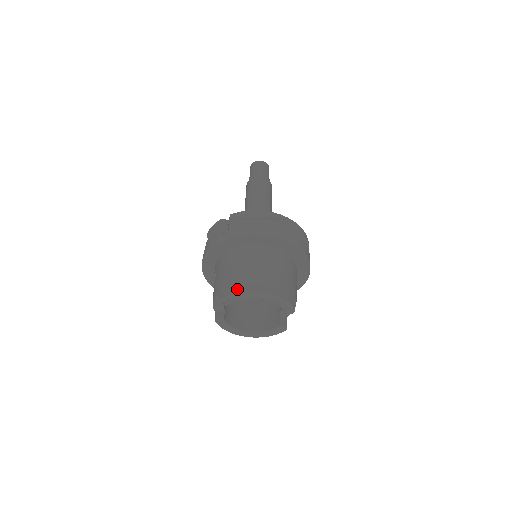
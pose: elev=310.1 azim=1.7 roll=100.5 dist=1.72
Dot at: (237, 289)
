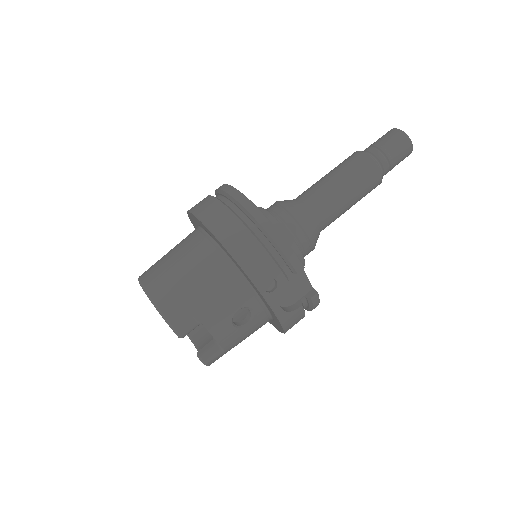
Dot at: occluded
